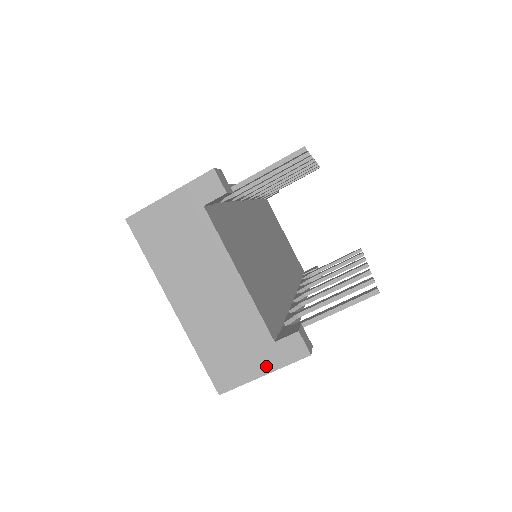
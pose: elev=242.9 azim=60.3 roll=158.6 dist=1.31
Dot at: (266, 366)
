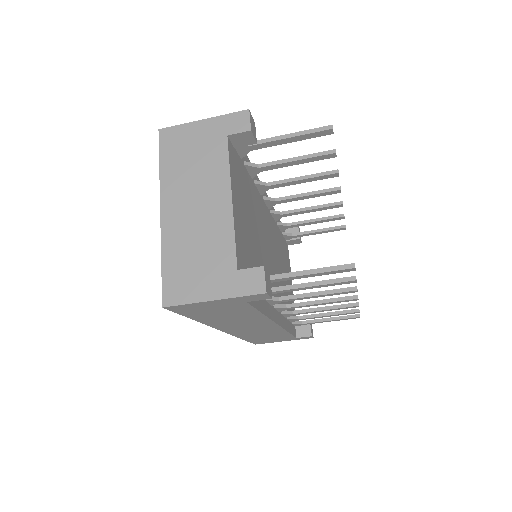
Dot at: (219, 291)
